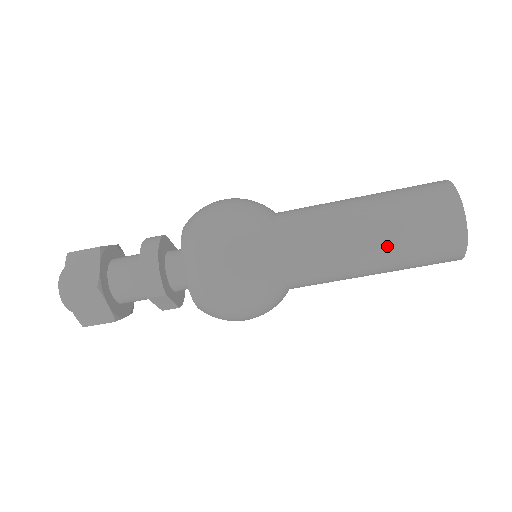
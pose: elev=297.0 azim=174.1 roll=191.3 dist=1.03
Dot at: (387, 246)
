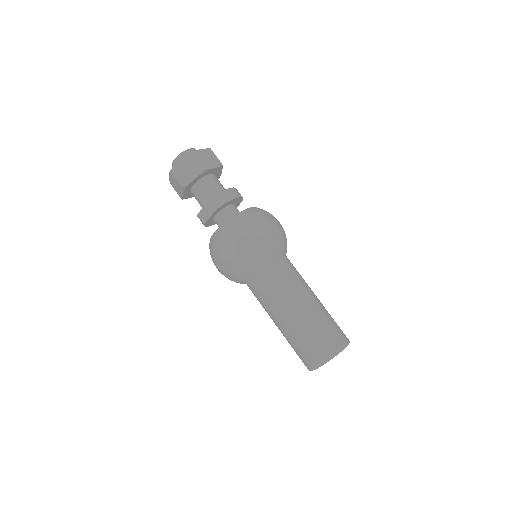
Dot at: (304, 319)
